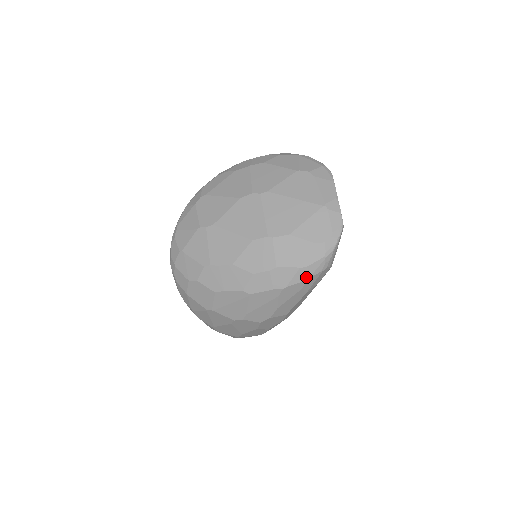
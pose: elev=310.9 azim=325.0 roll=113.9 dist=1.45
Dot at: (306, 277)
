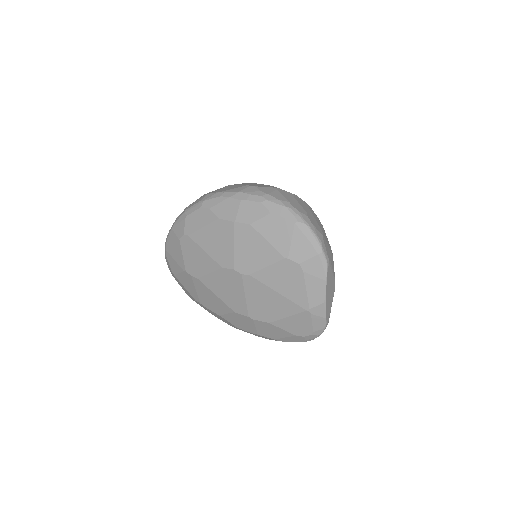
Dot at: occluded
